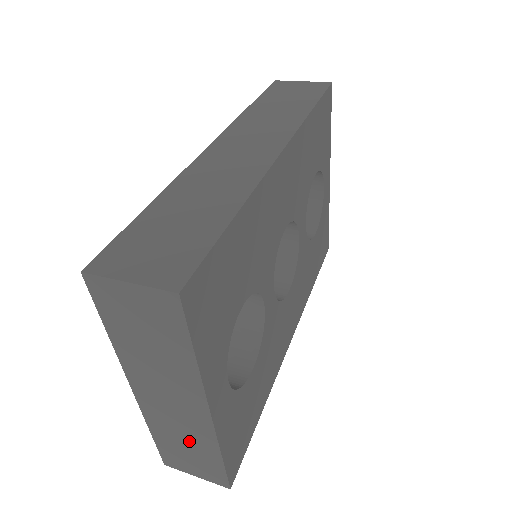
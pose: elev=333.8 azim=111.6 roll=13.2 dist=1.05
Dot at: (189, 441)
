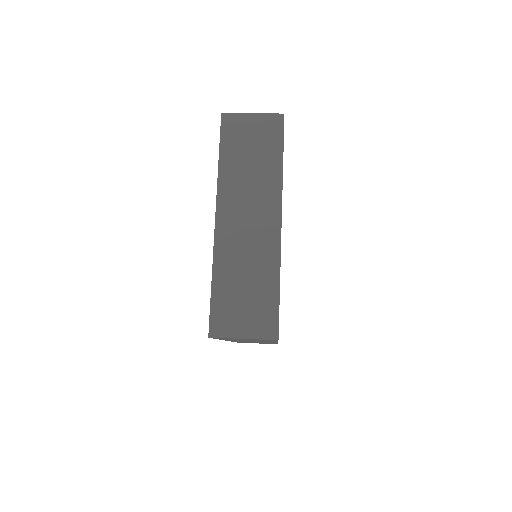
Dot at: (251, 272)
